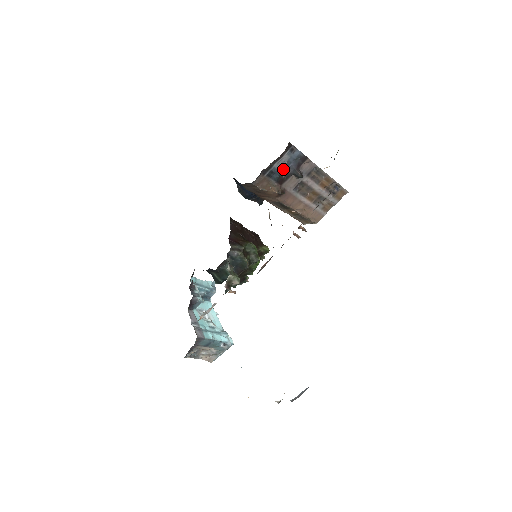
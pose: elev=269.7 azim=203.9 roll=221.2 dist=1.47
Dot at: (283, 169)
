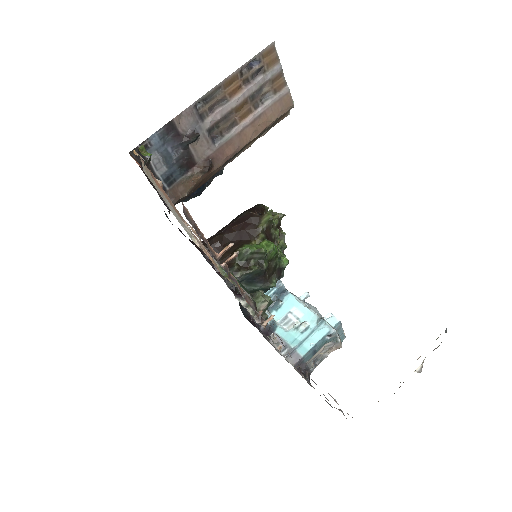
Dot at: (171, 161)
